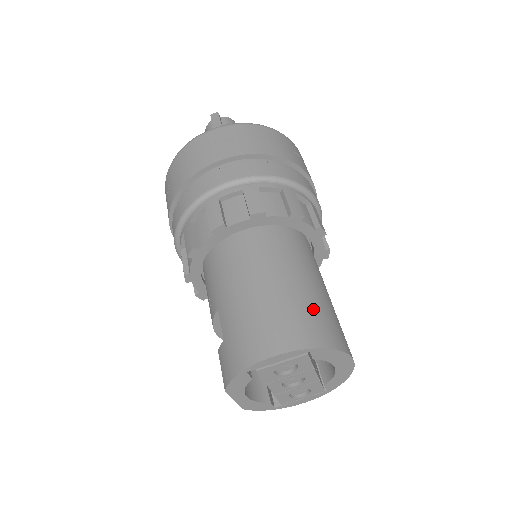
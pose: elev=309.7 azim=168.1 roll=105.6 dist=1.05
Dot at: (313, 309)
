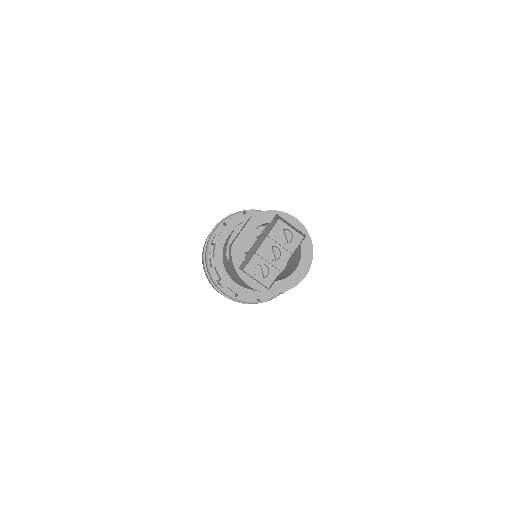
Dot at: occluded
